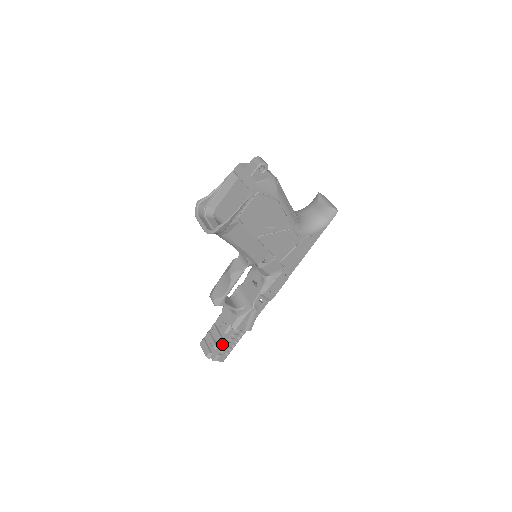
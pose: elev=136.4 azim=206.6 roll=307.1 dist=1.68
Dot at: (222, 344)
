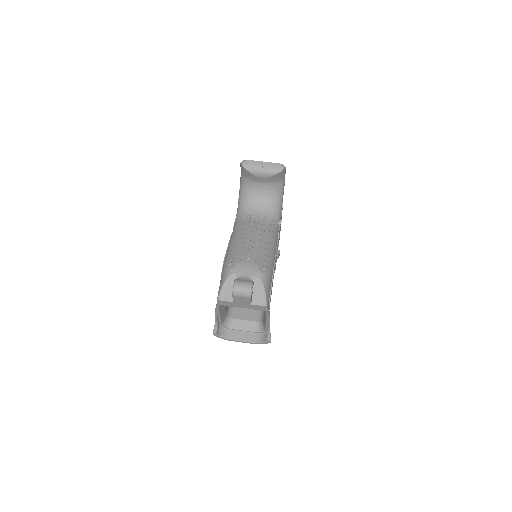
Dot at: occluded
